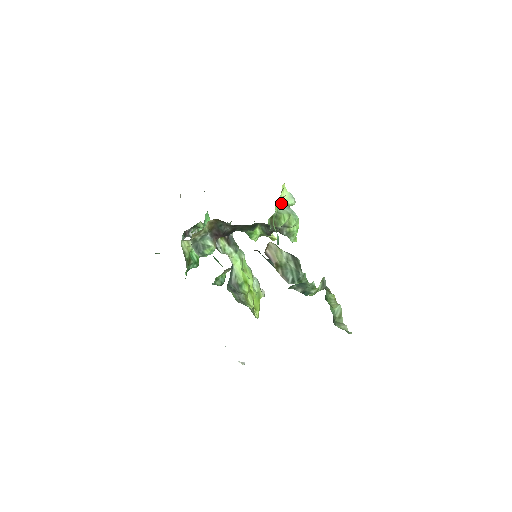
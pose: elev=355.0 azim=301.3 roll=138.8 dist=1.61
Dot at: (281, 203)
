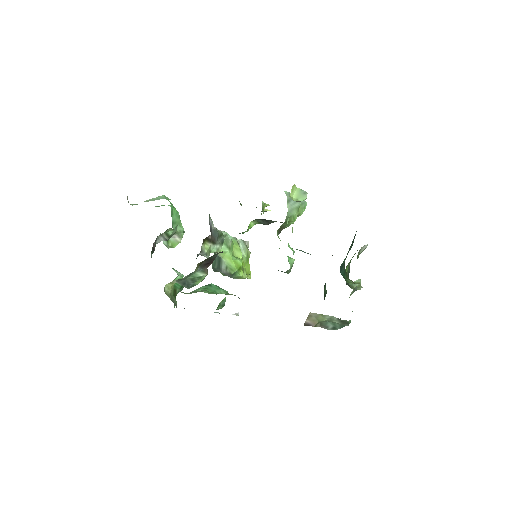
Dot at: occluded
